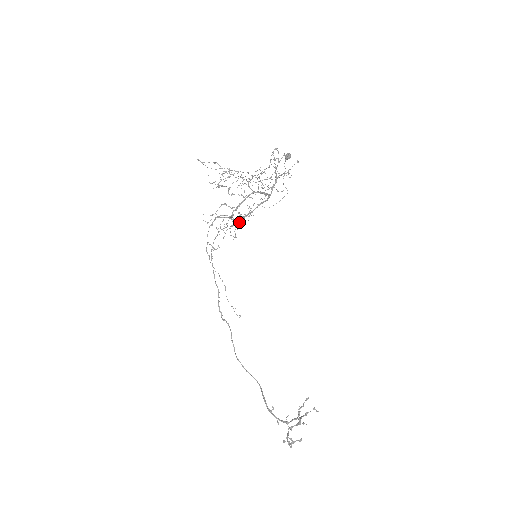
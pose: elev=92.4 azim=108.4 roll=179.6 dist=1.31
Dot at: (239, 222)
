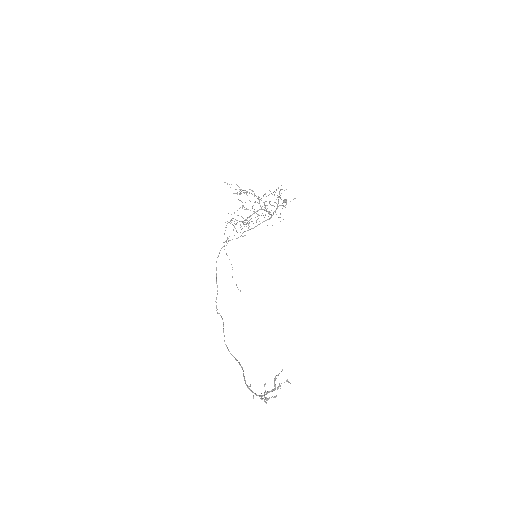
Dot at: occluded
